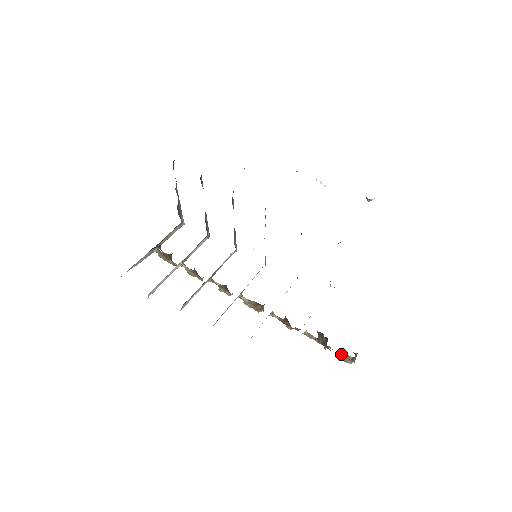
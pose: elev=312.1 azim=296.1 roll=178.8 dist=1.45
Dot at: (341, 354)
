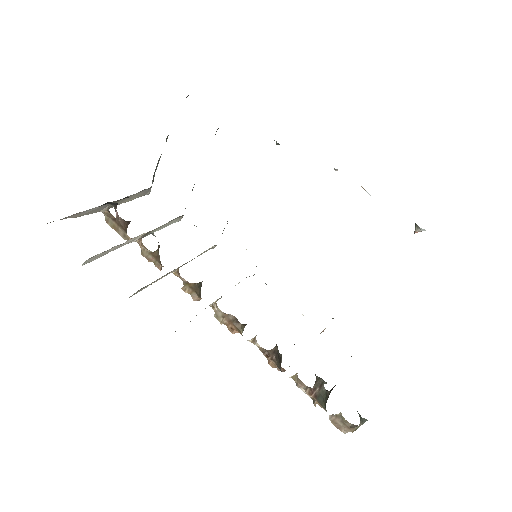
Dot at: (337, 417)
